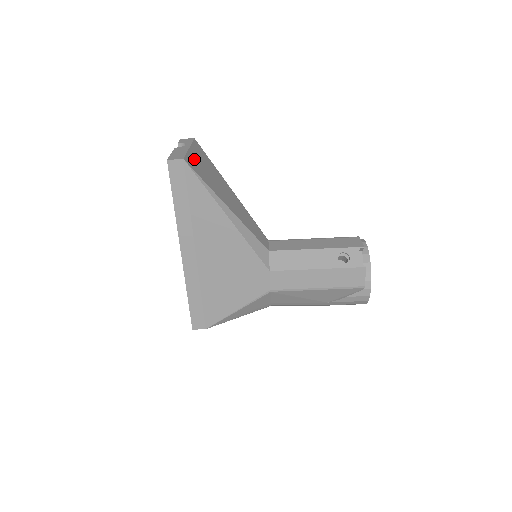
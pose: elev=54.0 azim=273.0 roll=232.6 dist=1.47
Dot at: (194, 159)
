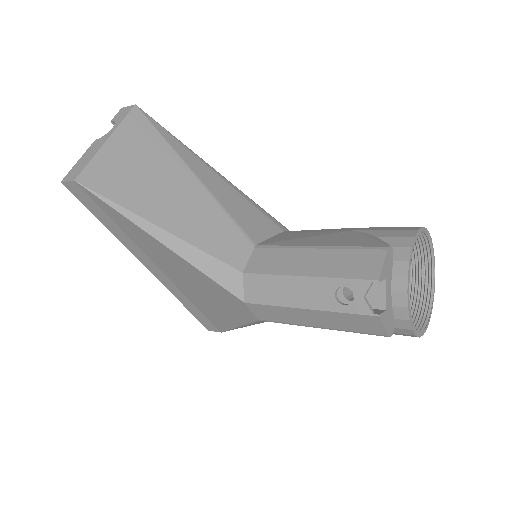
Dot at: (109, 161)
